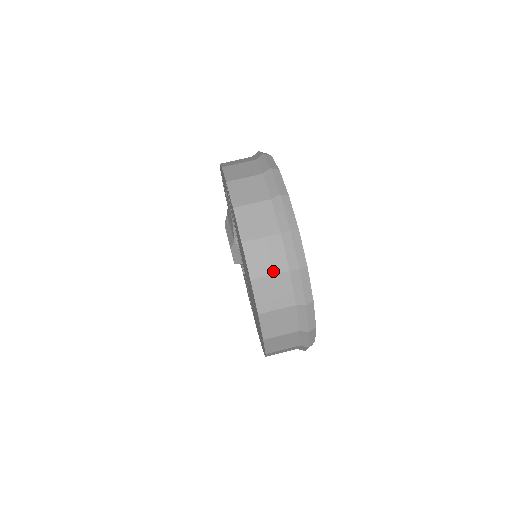
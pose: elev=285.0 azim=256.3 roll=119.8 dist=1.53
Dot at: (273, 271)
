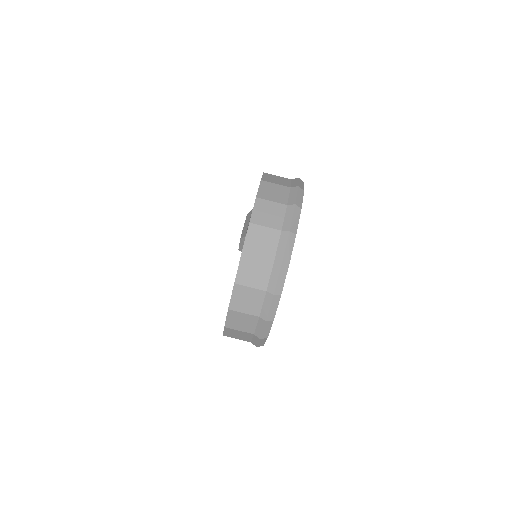
Dot at: (254, 285)
